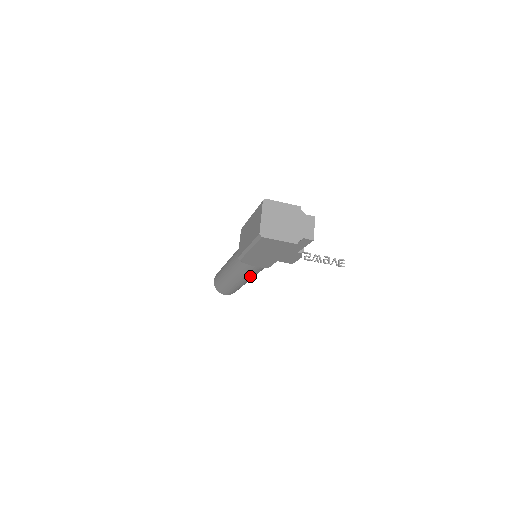
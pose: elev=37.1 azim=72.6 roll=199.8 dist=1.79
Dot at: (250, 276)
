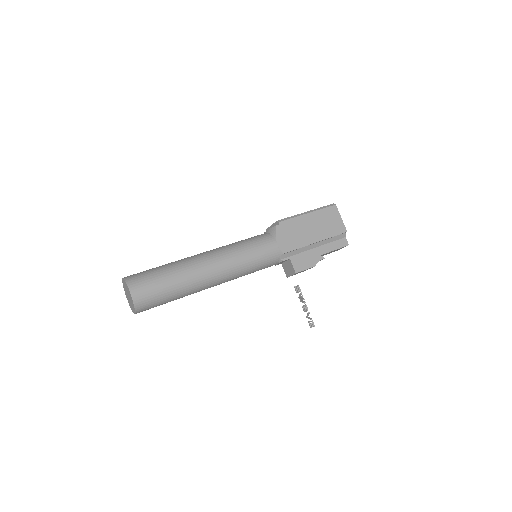
Dot at: (241, 261)
